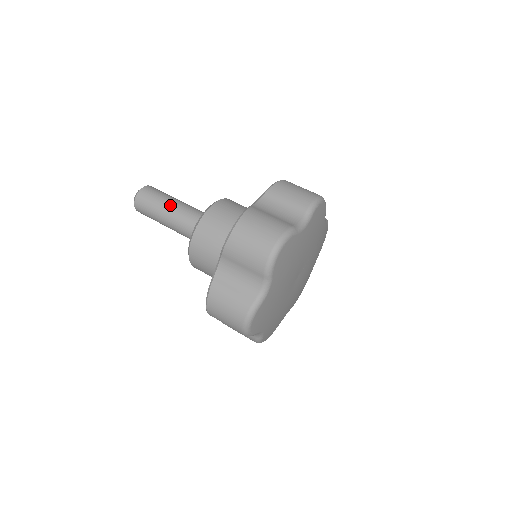
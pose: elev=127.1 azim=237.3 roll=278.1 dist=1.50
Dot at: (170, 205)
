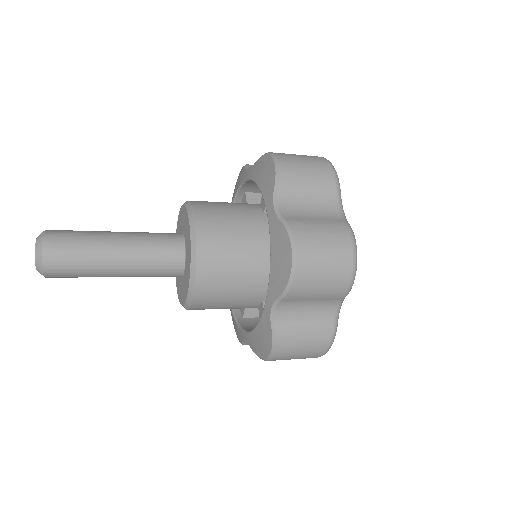
Dot at: occluded
